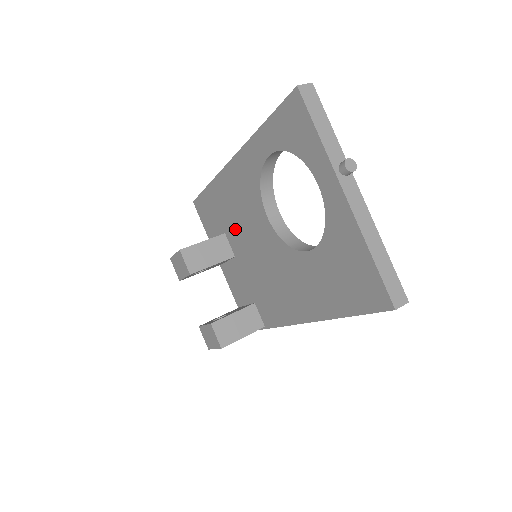
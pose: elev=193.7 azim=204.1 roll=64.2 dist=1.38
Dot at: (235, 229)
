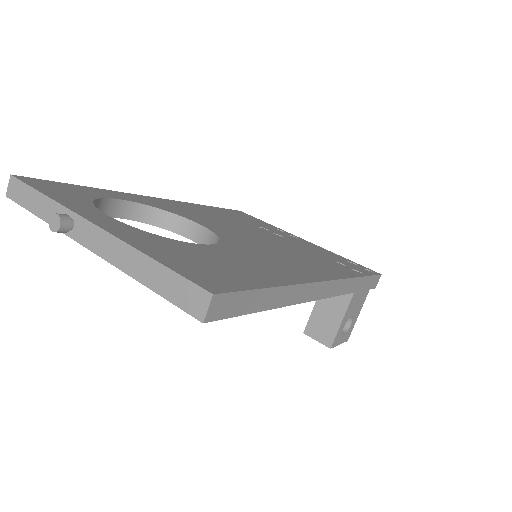
Dot at: occluded
